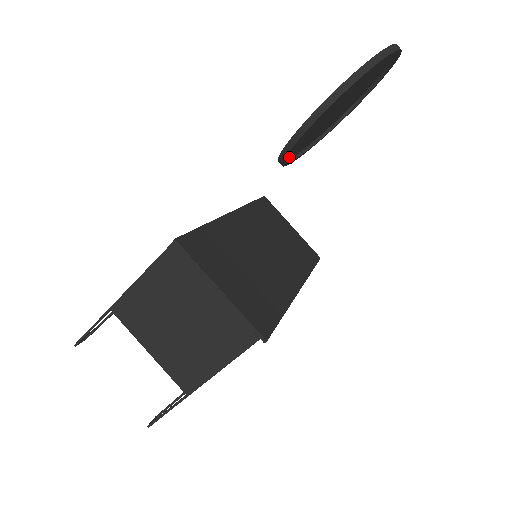
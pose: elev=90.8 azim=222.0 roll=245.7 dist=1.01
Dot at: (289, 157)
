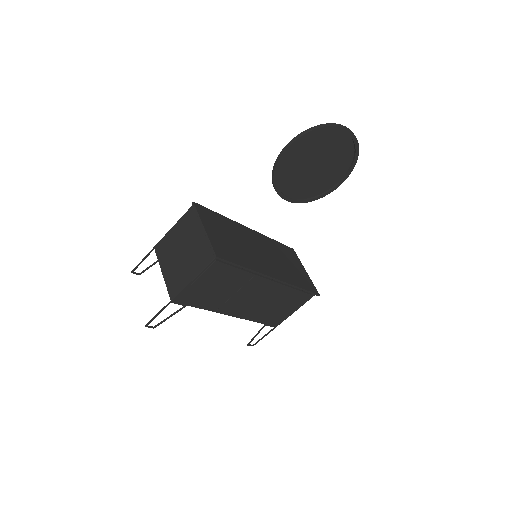
Dot at: (287, 195)
